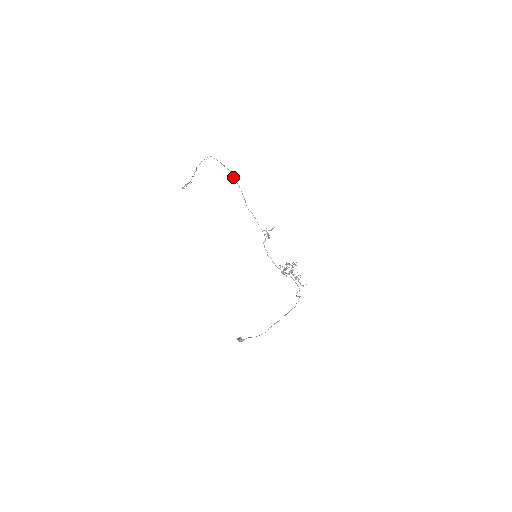
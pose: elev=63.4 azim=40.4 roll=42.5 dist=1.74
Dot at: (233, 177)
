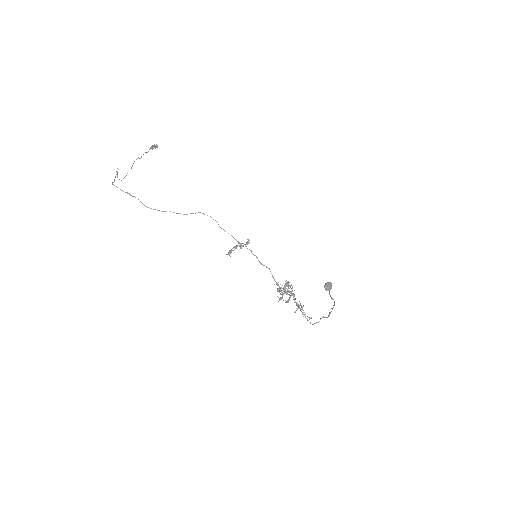
Dot at: (147, 207)
